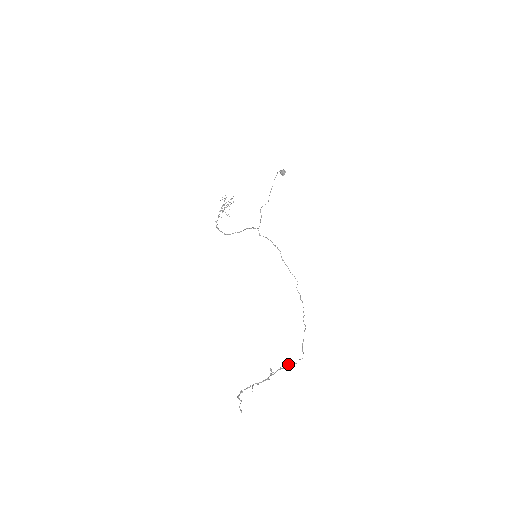
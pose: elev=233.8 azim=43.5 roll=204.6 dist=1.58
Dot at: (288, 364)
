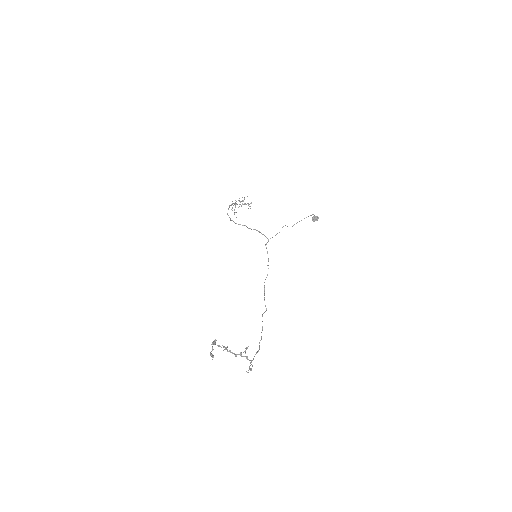
Dot at: occluded
